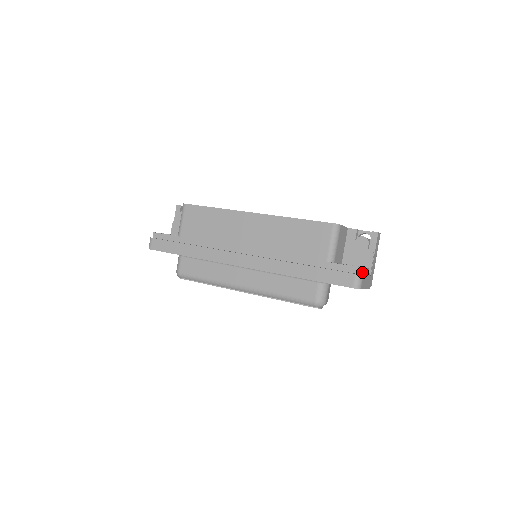
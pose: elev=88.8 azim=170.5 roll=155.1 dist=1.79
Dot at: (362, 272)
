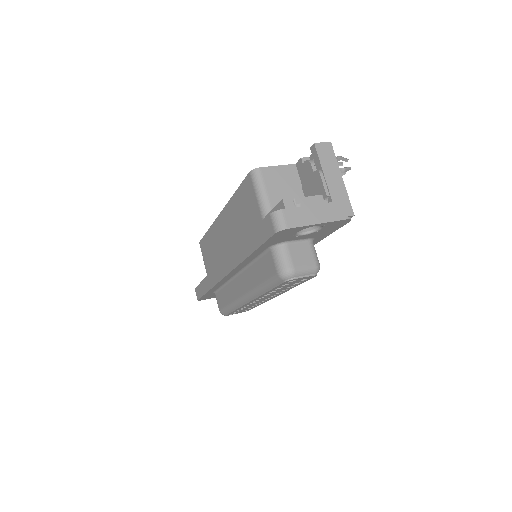
Dot at: (283, 206)
